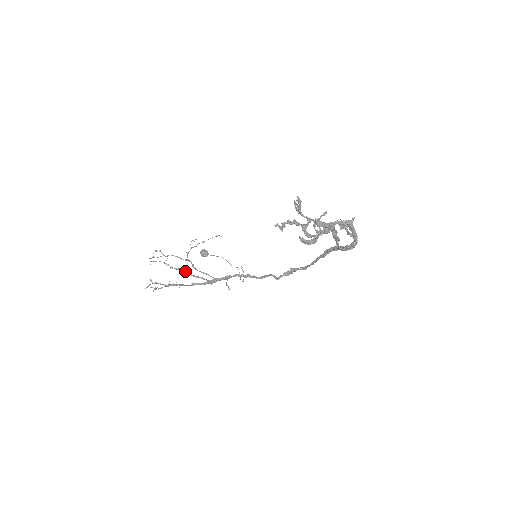
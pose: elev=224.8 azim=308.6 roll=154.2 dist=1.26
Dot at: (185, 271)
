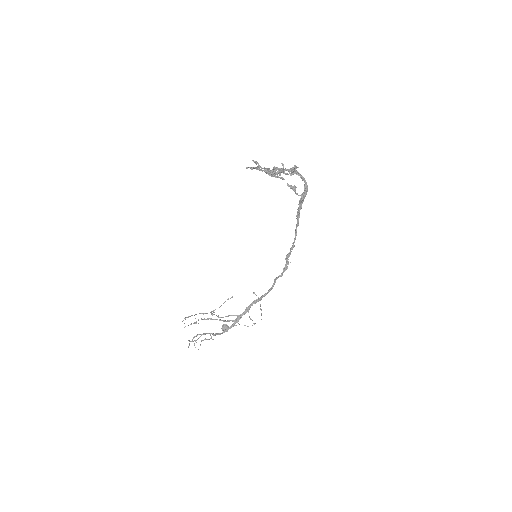
Dot at: (213, 319)
